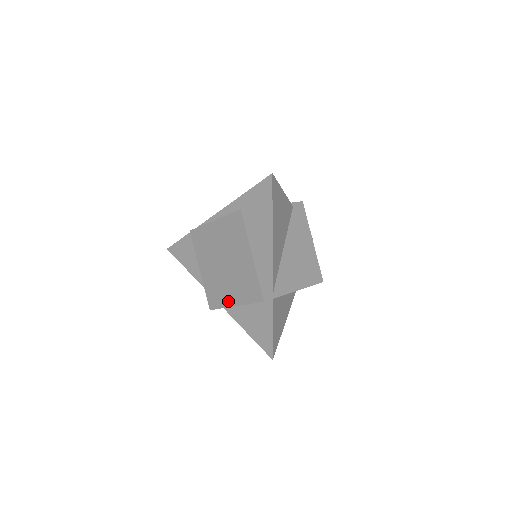
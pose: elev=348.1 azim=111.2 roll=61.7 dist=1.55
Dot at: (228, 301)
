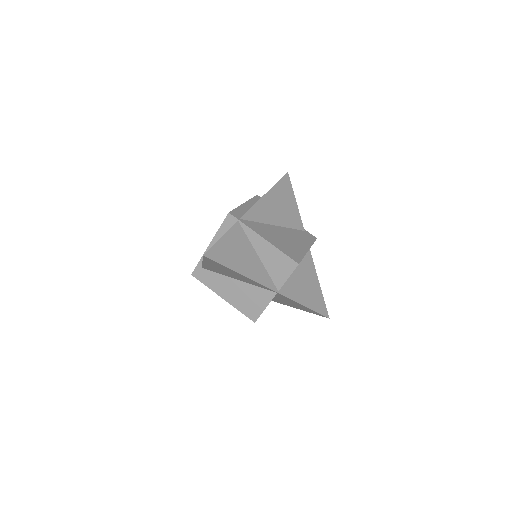
Dot at: occluded
